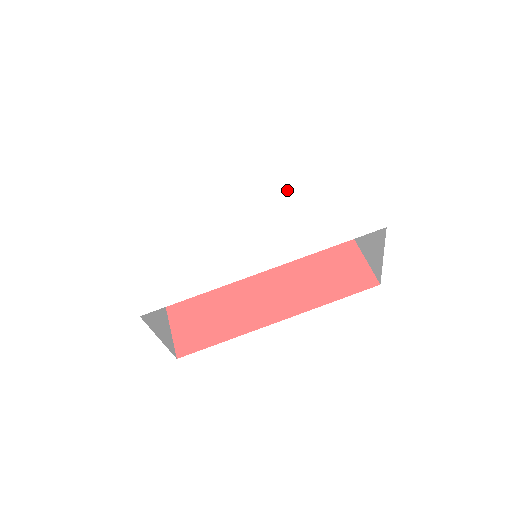
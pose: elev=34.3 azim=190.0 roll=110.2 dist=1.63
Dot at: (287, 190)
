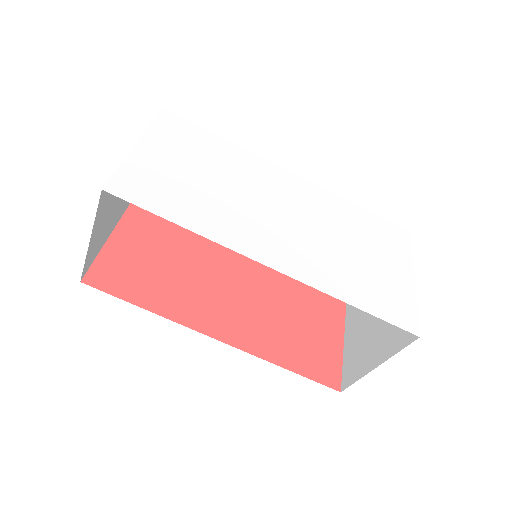
Dot at: (345, 221)
